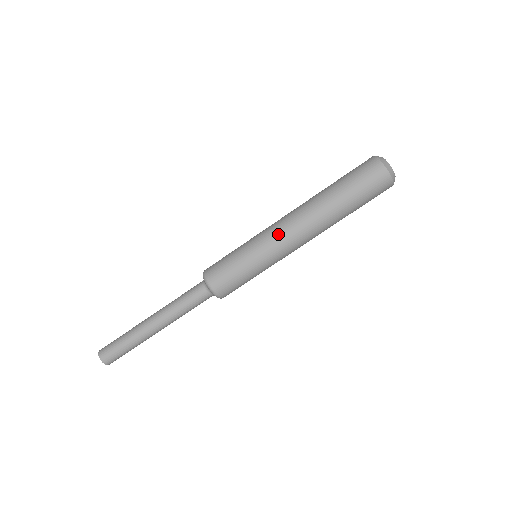
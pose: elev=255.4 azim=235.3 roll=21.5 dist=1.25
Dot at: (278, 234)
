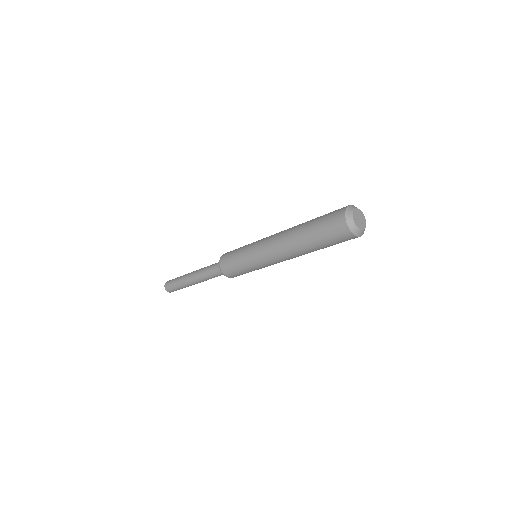
Dot at: (273, 263)
